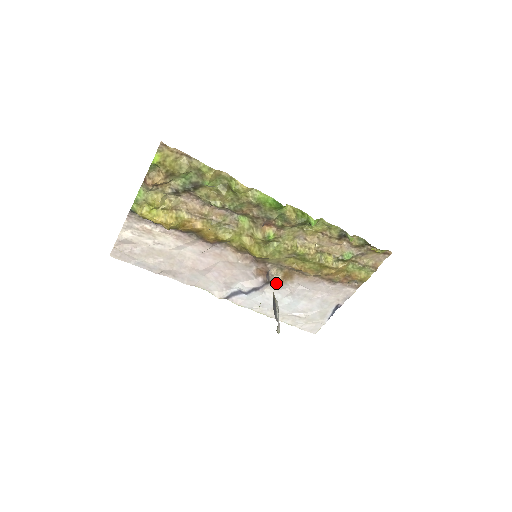
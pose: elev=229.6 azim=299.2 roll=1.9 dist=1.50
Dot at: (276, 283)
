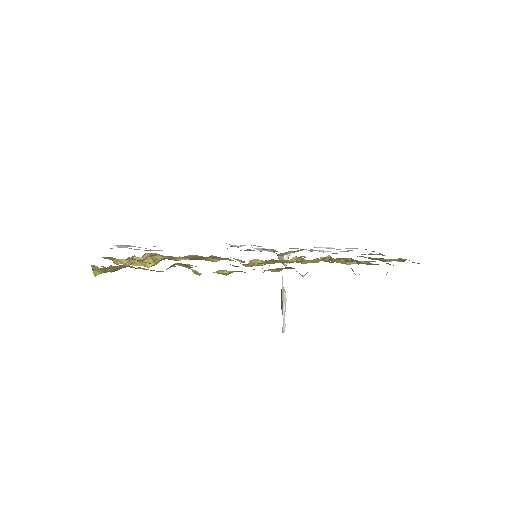
Dot at: (286, 264)
